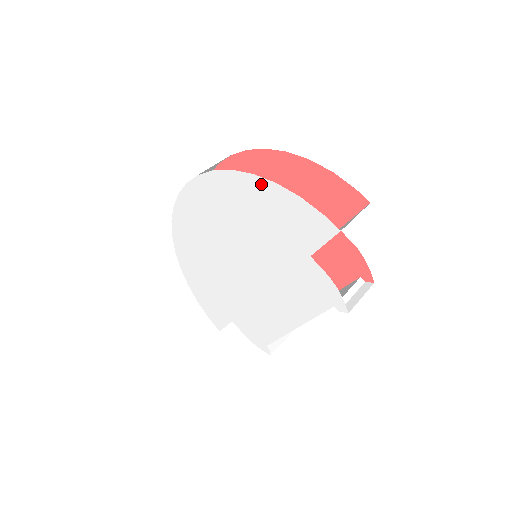
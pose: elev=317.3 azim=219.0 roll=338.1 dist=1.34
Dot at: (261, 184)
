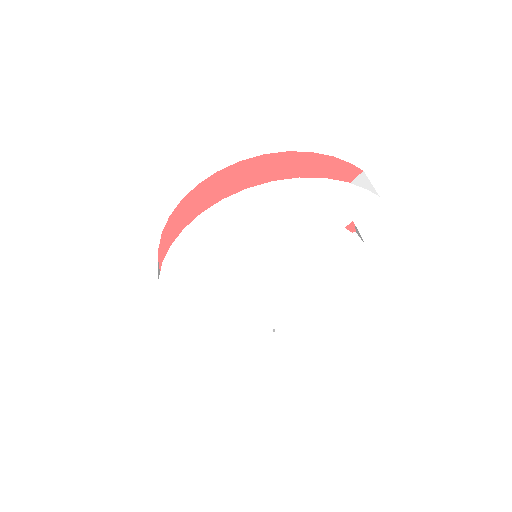
Dot at: (307, 184)
